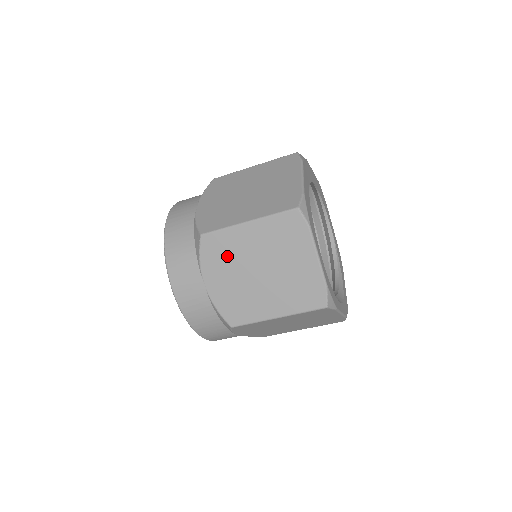
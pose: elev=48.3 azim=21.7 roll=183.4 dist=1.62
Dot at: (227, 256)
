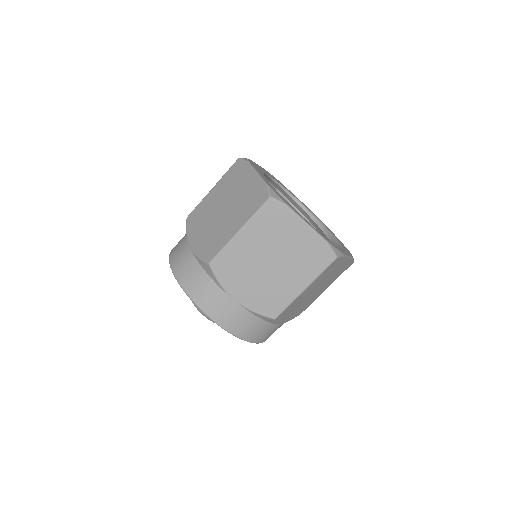
Dot at: (239, 267)
